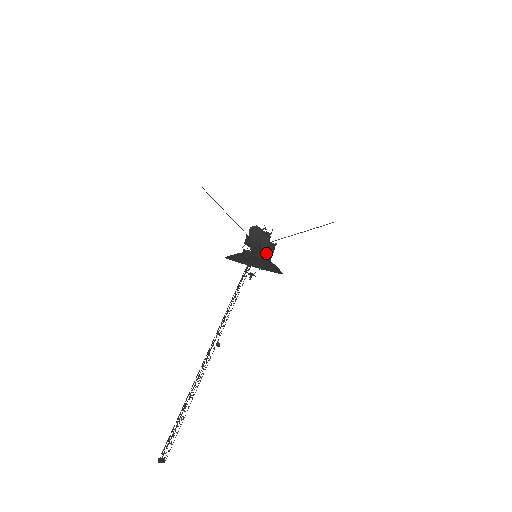
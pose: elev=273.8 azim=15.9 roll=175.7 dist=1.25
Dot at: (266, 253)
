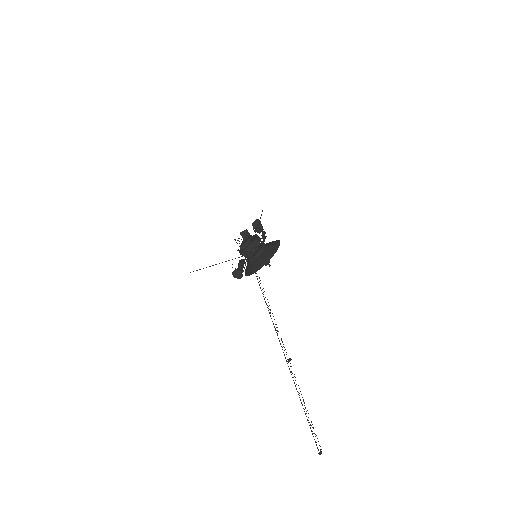
Dot at: (260, 227)
